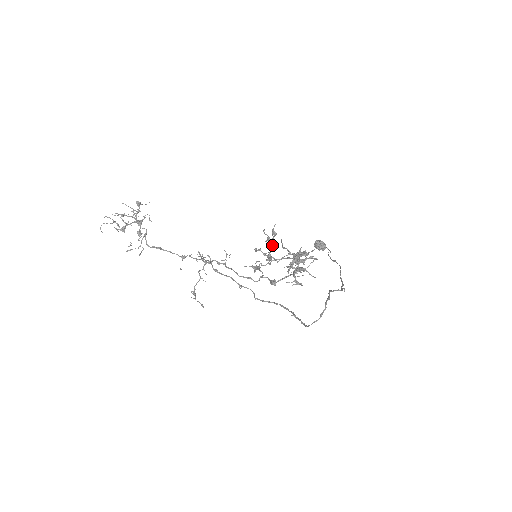
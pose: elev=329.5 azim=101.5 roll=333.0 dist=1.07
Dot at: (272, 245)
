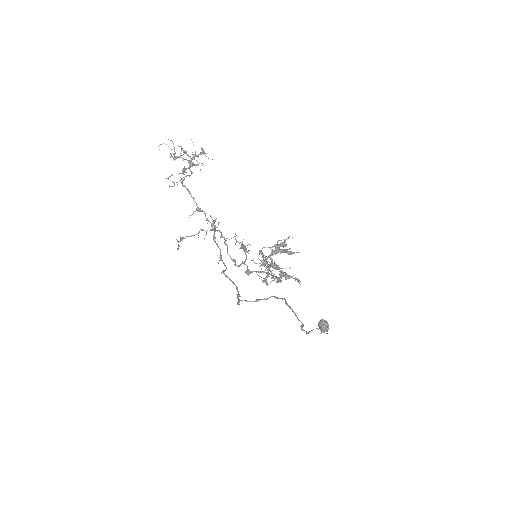
Dot at: occluded
